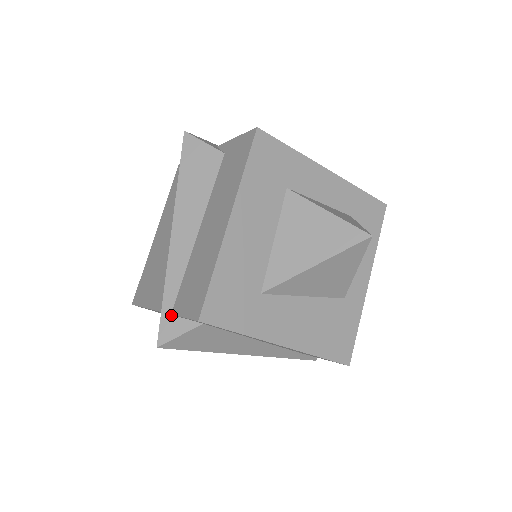
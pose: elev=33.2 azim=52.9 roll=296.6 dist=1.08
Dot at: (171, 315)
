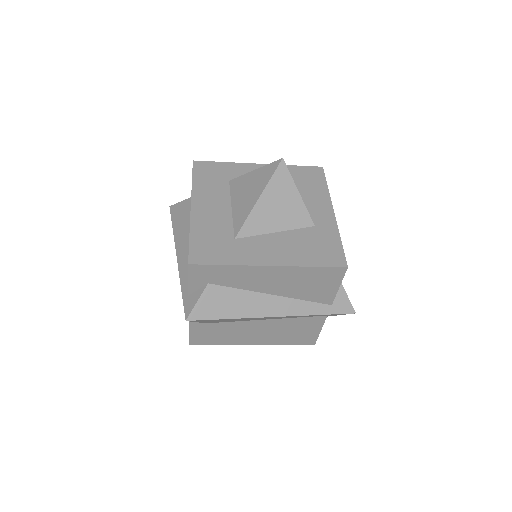
Dot at: (188, 296)
